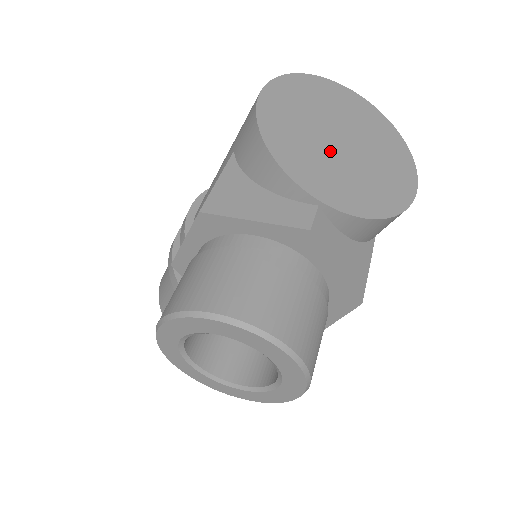
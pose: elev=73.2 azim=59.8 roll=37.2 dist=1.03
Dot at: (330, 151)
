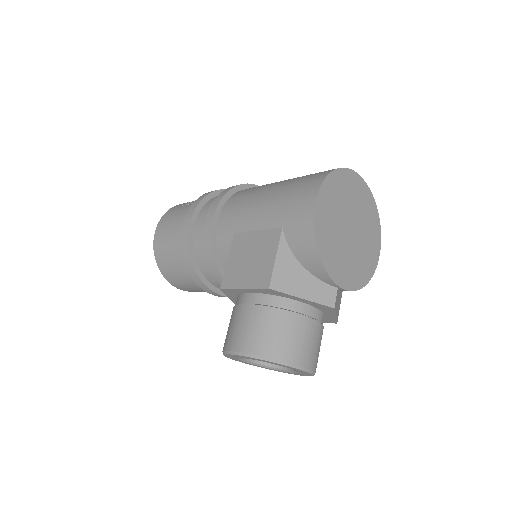
Dot at: (346, 242)
